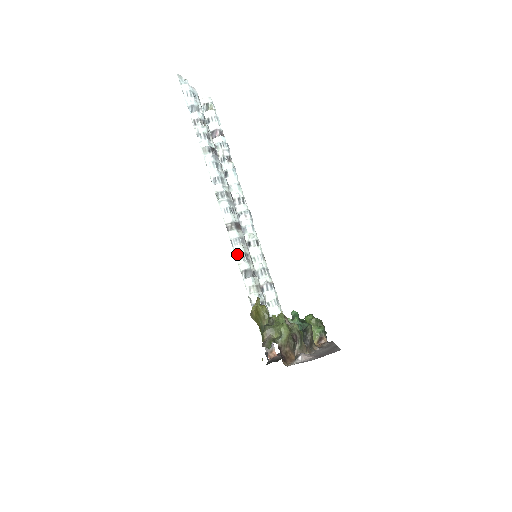
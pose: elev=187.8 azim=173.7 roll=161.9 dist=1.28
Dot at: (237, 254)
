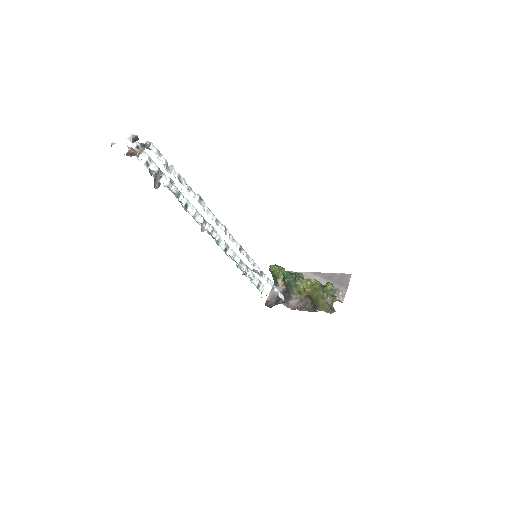
Dot at: (253, 264)
